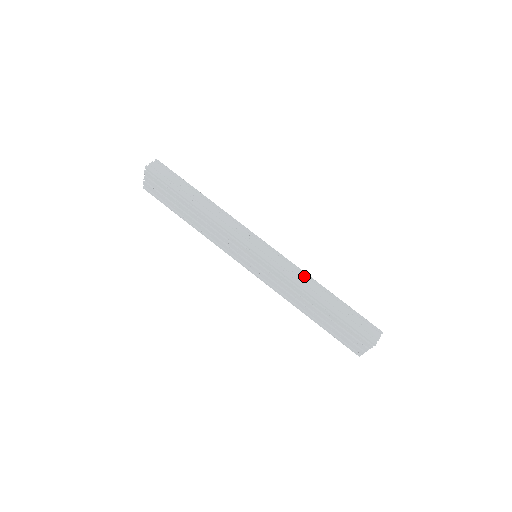
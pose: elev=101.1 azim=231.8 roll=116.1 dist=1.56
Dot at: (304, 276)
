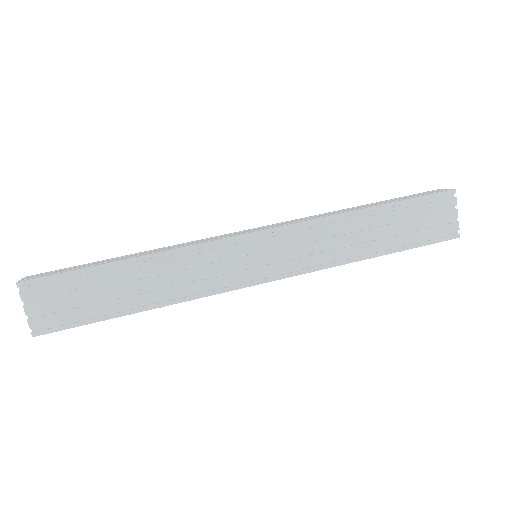
Dot at: occluded
